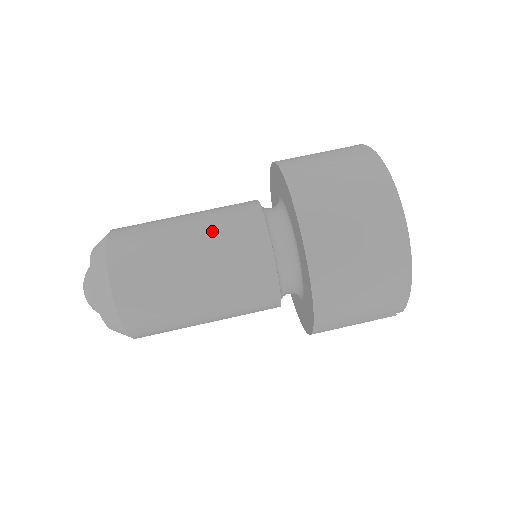
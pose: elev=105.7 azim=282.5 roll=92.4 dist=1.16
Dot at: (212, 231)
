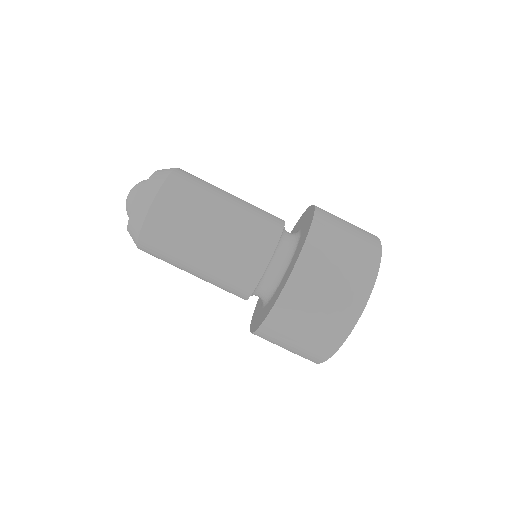
Dot at: (238, 226)
